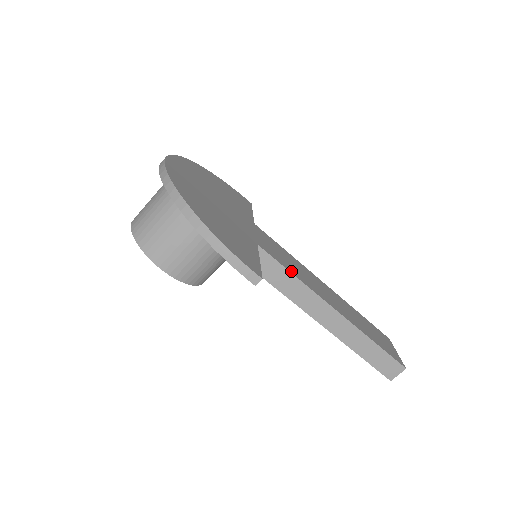
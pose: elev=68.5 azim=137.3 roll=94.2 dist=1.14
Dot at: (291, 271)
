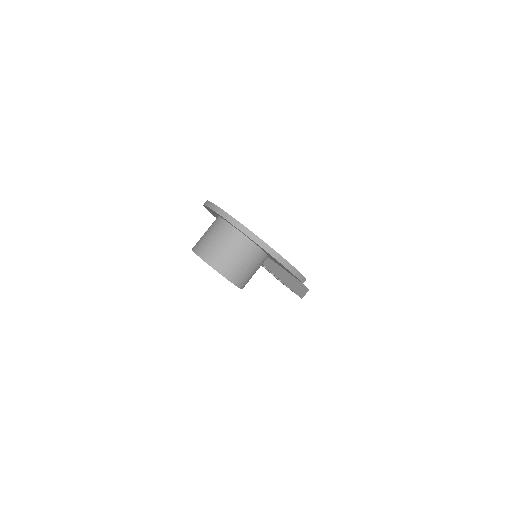
Dot at: occluded
